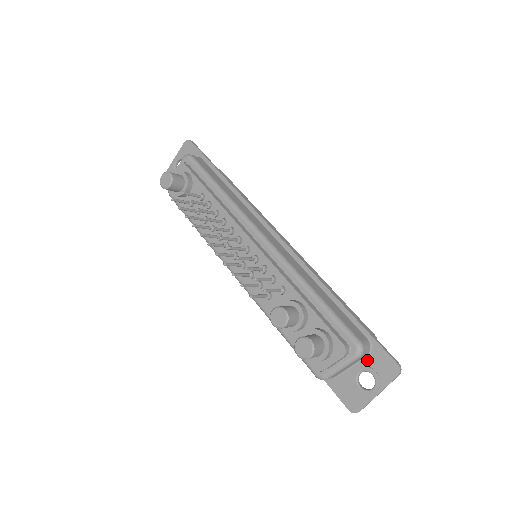
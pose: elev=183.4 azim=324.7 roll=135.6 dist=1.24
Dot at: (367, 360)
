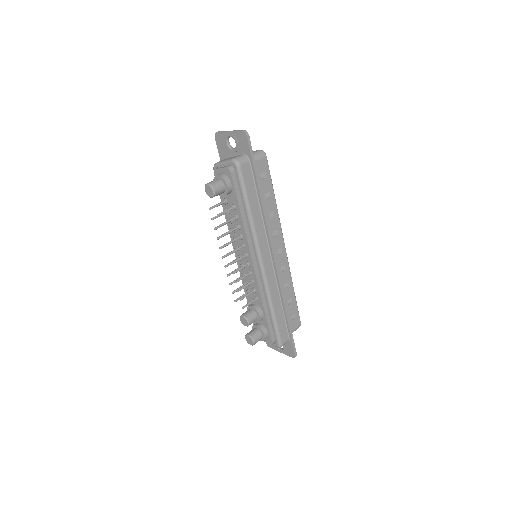
Dot at: occluded
